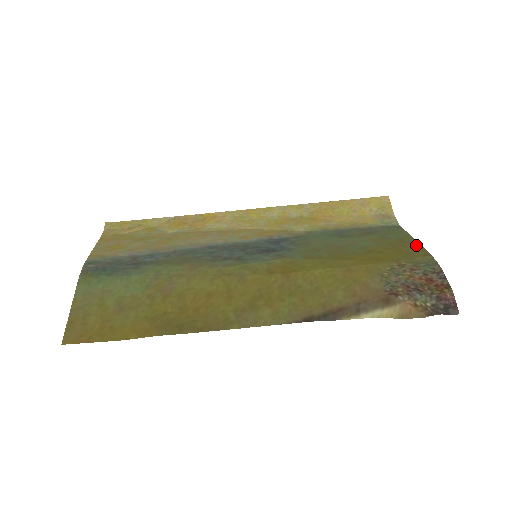
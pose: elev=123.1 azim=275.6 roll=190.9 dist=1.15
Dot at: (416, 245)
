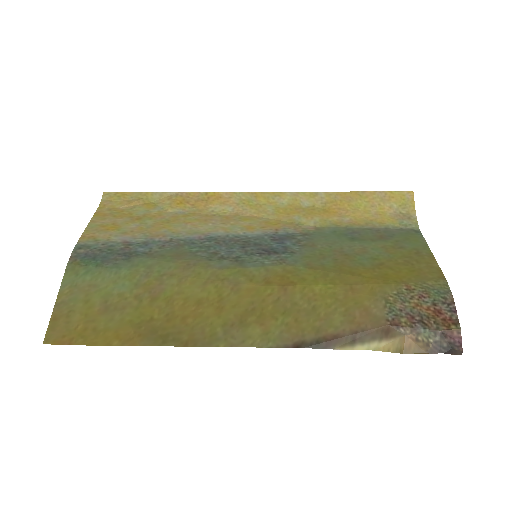
Dot at: (432, 262)
